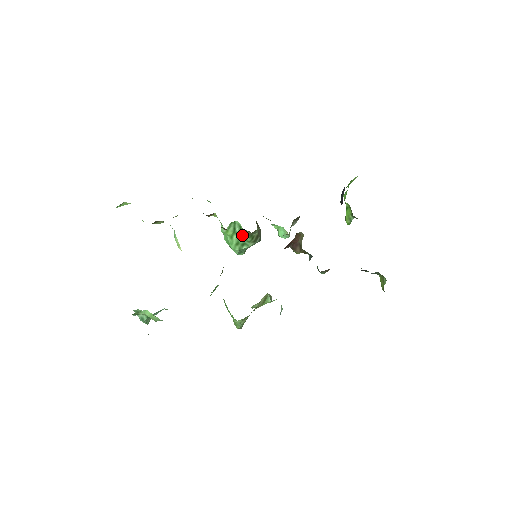
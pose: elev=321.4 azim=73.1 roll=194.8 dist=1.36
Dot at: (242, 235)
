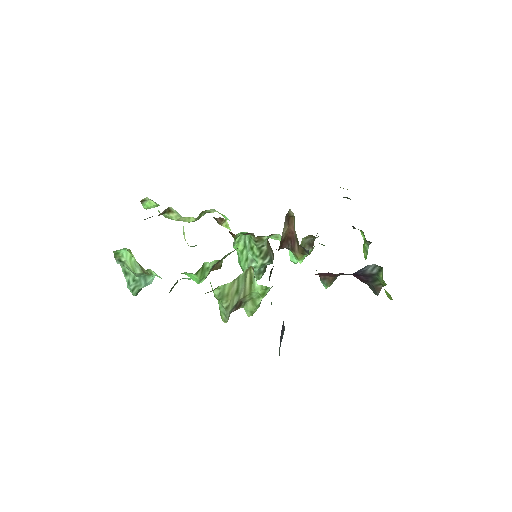
Dot at: (251, 247)
